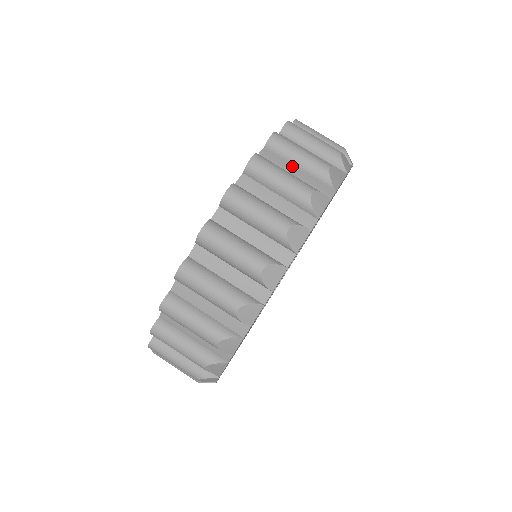
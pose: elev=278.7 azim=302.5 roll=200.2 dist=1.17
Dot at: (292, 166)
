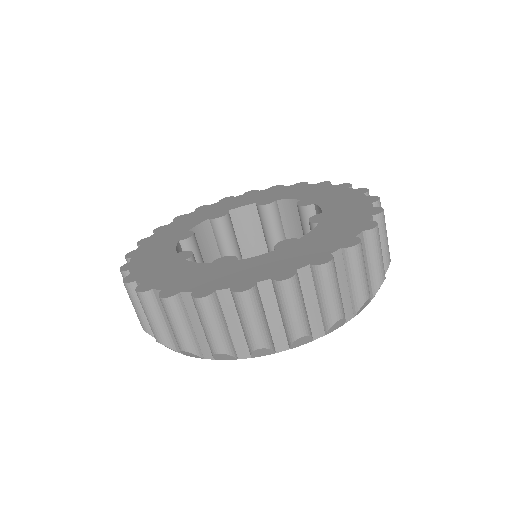
Dot at: occluded
